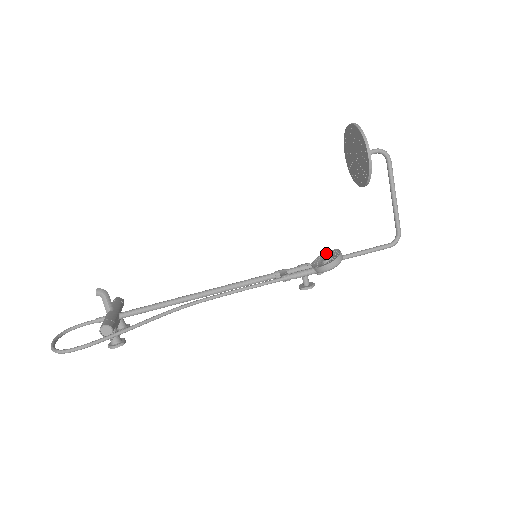
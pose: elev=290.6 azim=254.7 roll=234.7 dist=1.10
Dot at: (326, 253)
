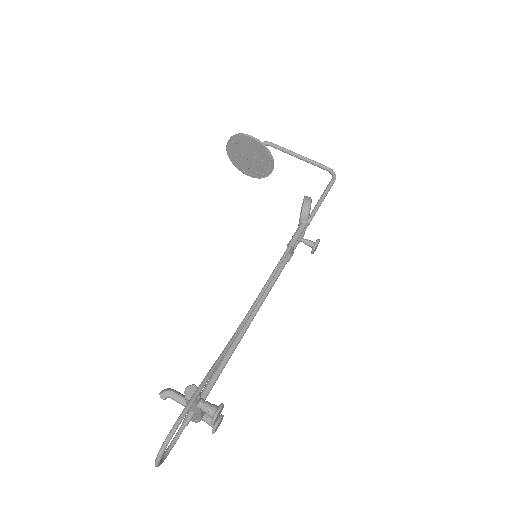
Dot at: (300, 215)
